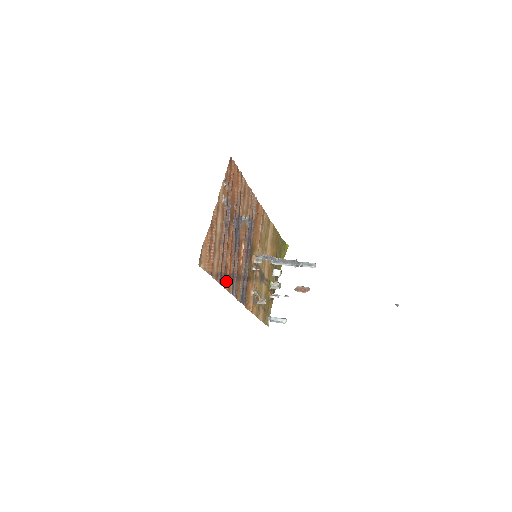
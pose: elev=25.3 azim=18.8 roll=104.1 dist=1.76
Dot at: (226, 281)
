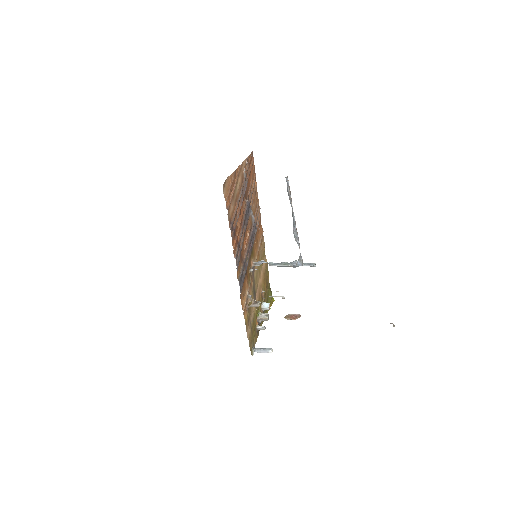
Dot at: (234, 240)
